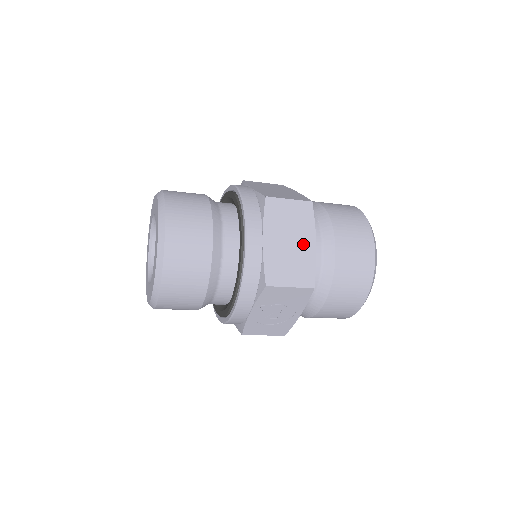
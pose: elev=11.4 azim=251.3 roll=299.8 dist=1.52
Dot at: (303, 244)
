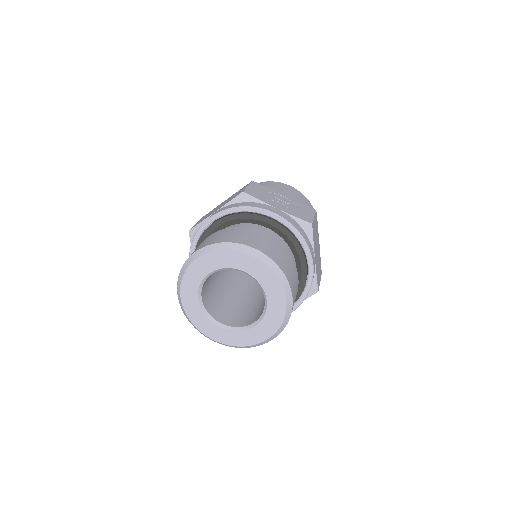
Dot at: occluded
